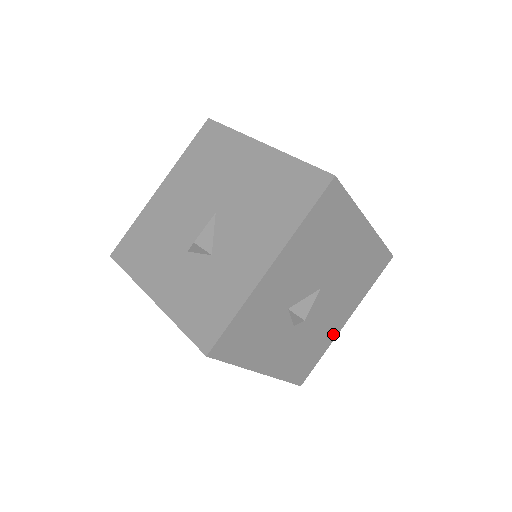
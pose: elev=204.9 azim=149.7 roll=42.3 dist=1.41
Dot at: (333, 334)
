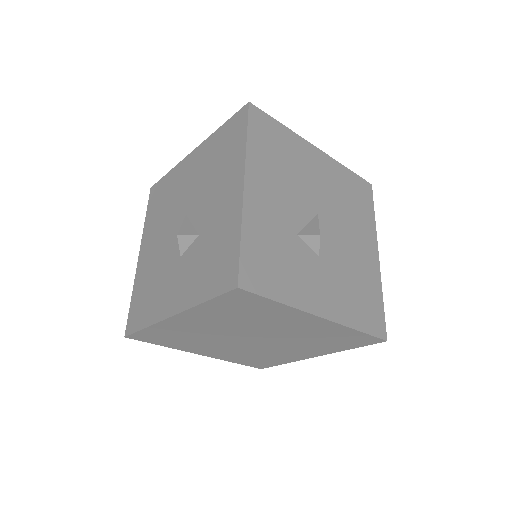
Dot at: (374, 272)
